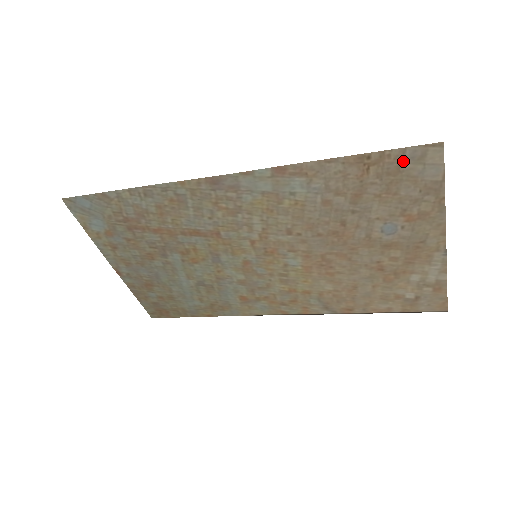
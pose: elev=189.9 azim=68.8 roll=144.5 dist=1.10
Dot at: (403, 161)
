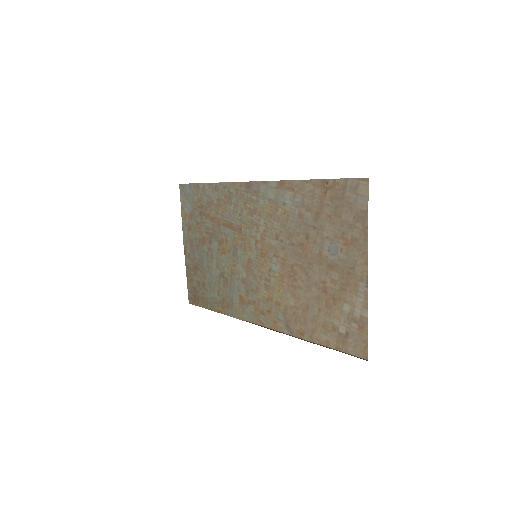
Dot at: (346, 189)
